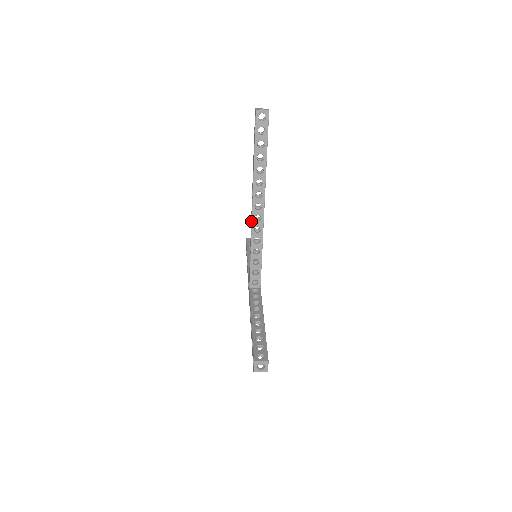
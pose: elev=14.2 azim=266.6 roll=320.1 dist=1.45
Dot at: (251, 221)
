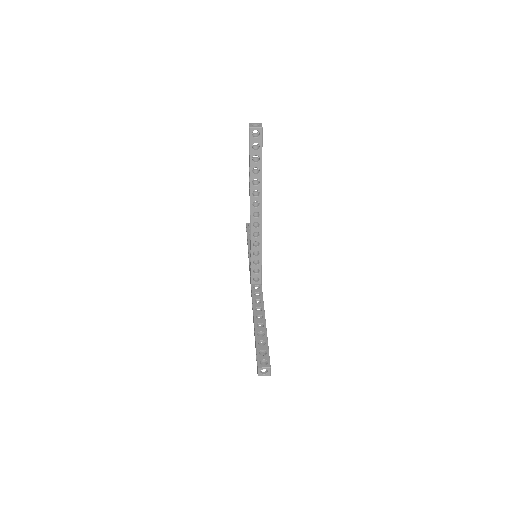
Dot at: (250, 227)
